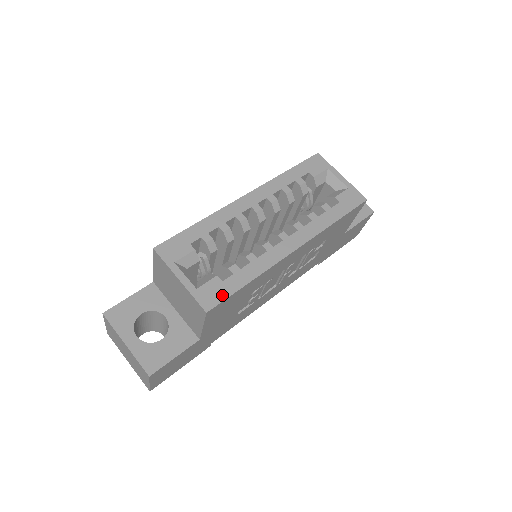
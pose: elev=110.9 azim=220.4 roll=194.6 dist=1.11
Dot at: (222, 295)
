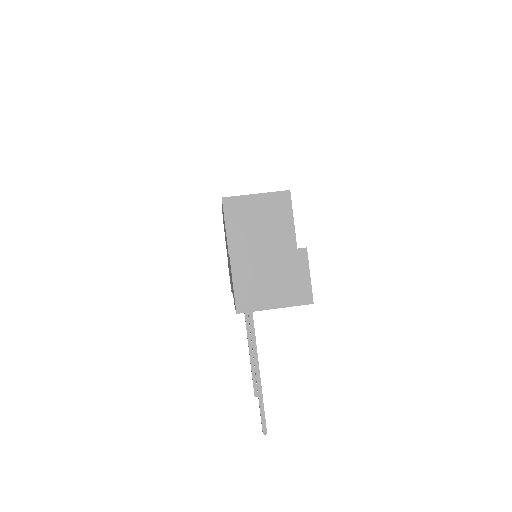
Dot at: occluded
